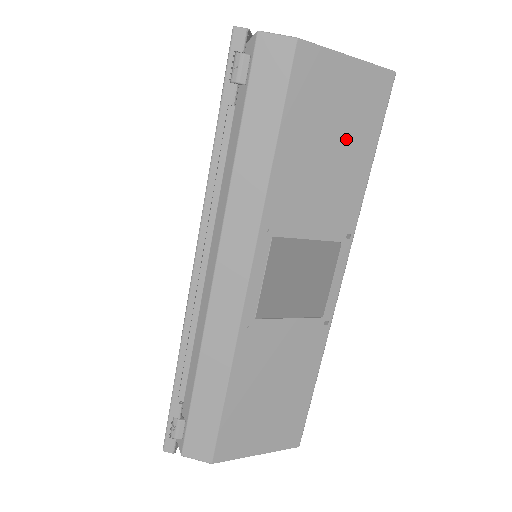
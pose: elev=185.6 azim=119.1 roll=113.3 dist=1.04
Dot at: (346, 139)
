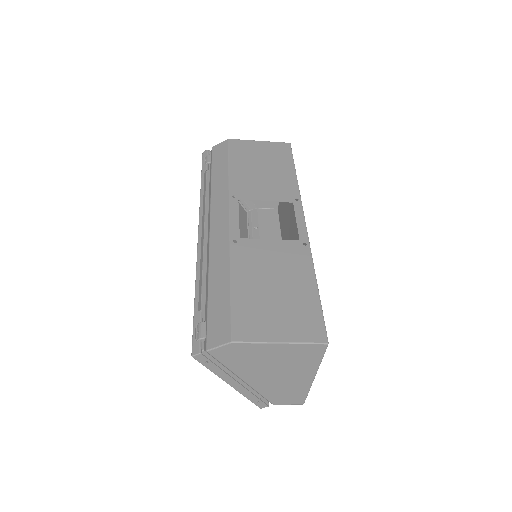
Dot at: (272, 164)
